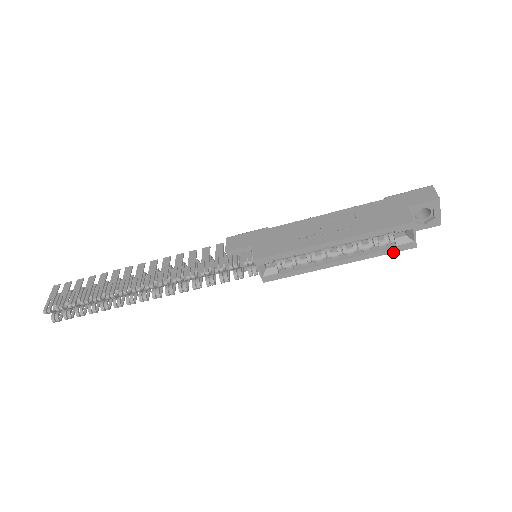
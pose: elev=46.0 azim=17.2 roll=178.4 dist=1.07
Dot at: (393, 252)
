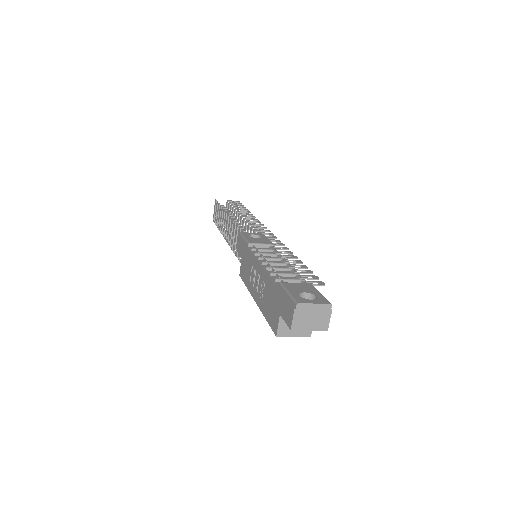
Dot at: occluded
